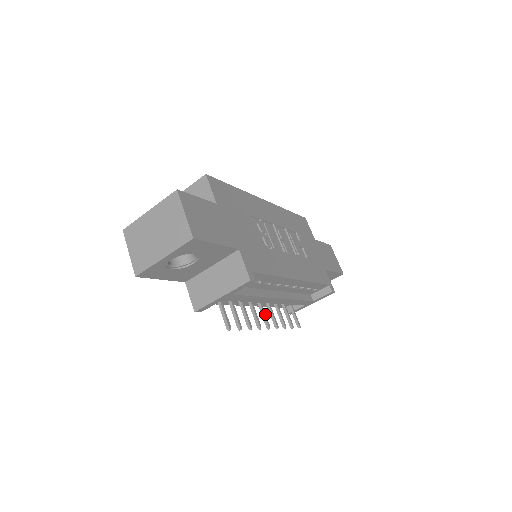
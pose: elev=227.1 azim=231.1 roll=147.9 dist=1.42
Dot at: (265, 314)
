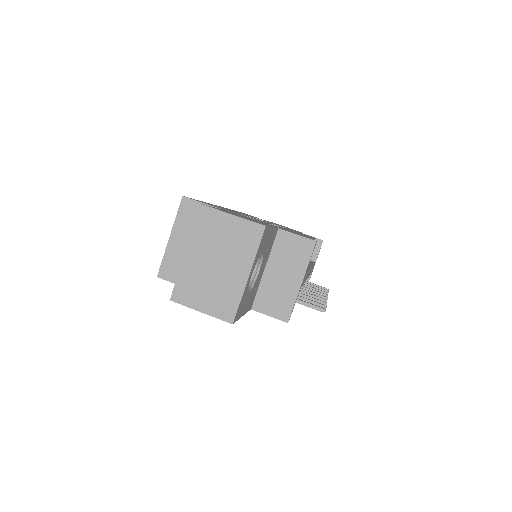
Dot at: (312, 292)
